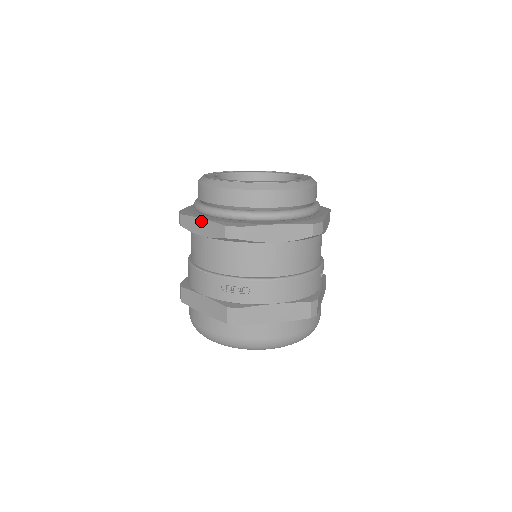
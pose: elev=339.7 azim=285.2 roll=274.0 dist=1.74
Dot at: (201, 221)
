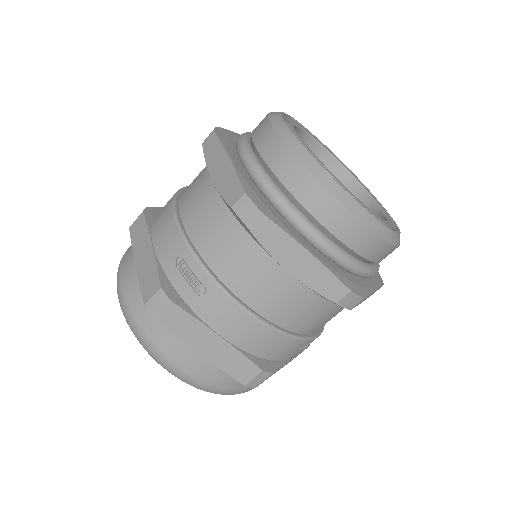
Dot at: (226, 160)
